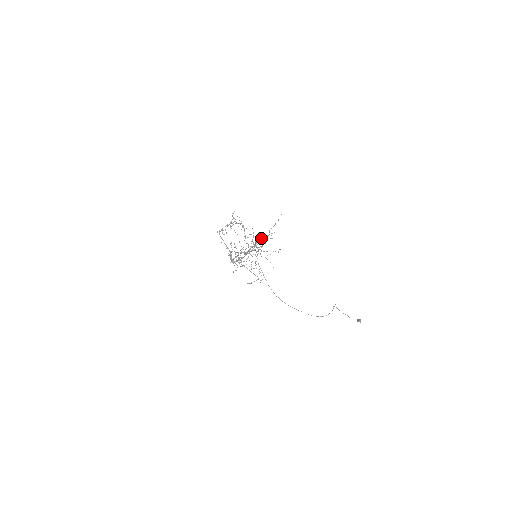
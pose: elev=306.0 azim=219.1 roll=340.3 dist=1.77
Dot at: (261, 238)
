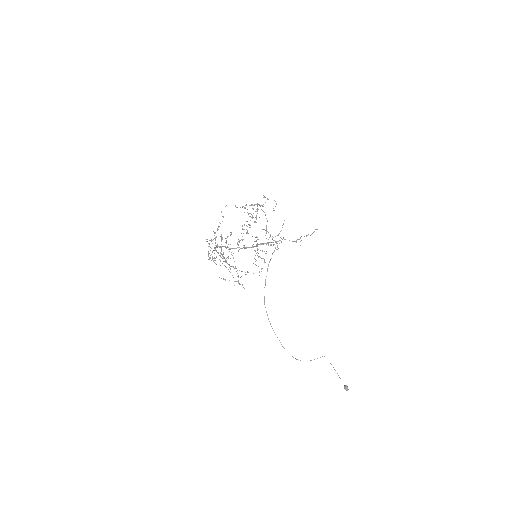
Dot at: (267, 243)
